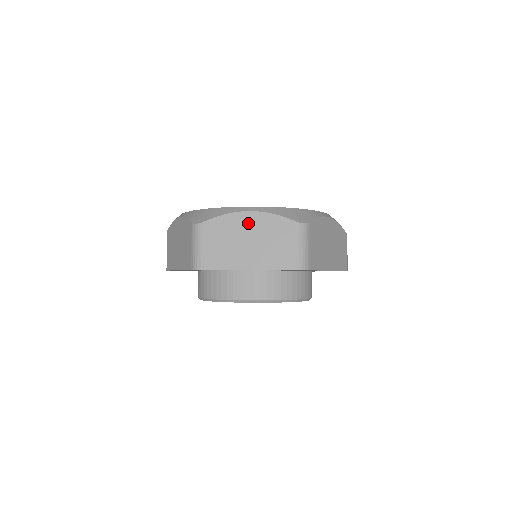
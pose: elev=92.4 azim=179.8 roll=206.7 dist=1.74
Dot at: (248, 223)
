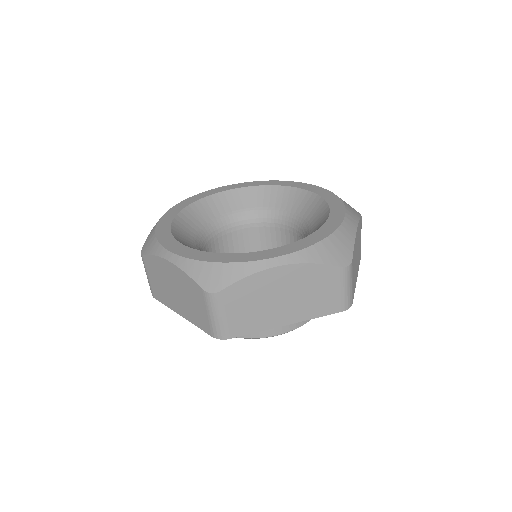
Dot at: (169, 272)
